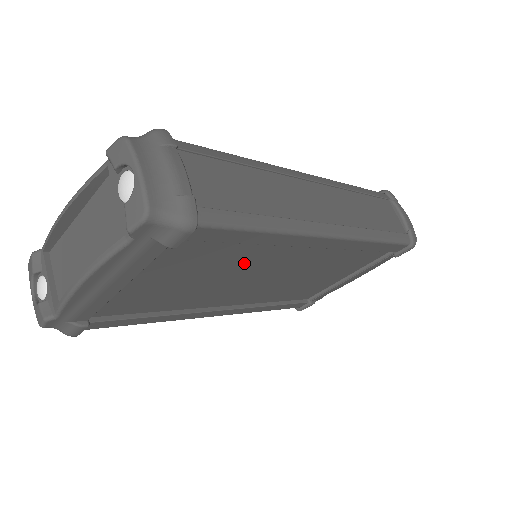
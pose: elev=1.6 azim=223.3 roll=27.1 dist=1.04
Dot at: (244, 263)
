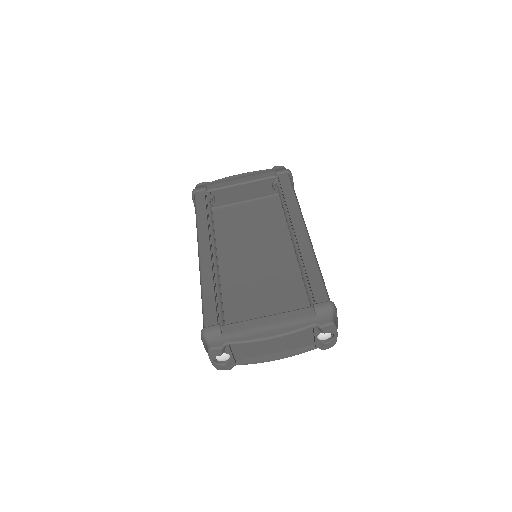
Dot at: (281, 286)
